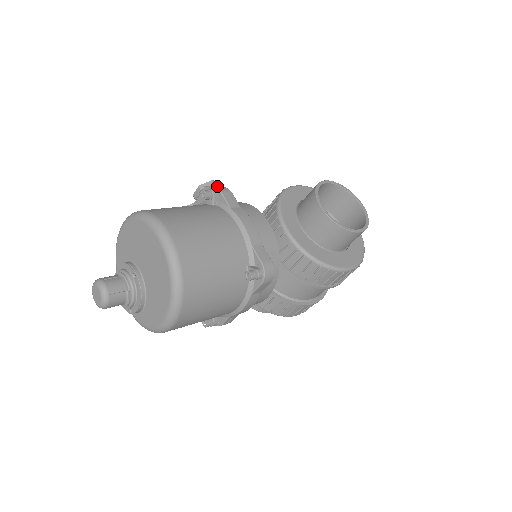
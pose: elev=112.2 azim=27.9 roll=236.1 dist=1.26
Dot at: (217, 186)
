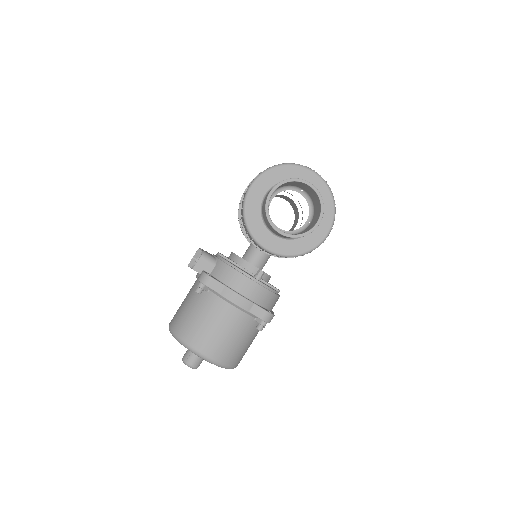
Dot at: (199, 259)
